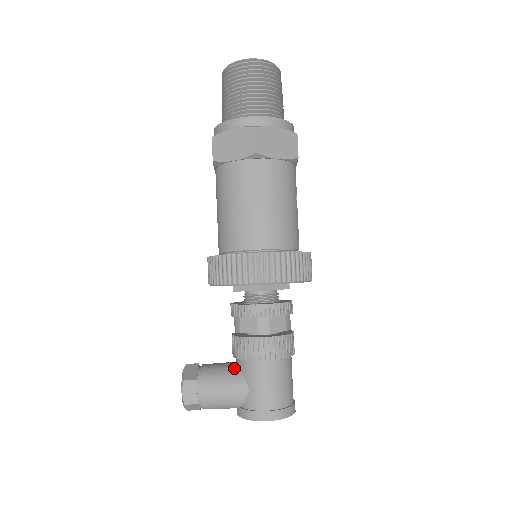
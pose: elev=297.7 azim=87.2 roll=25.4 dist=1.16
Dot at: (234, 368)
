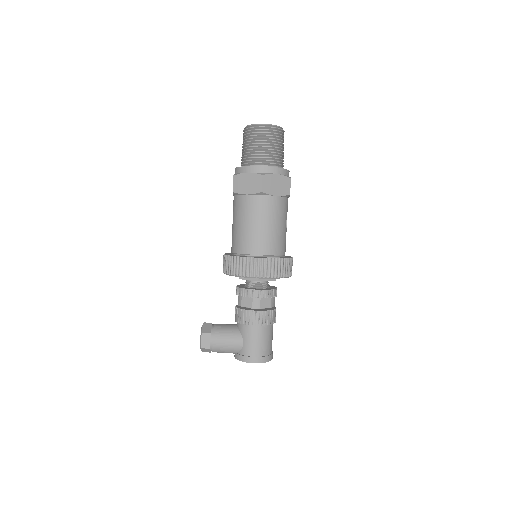
Dot at: (235, 328)
